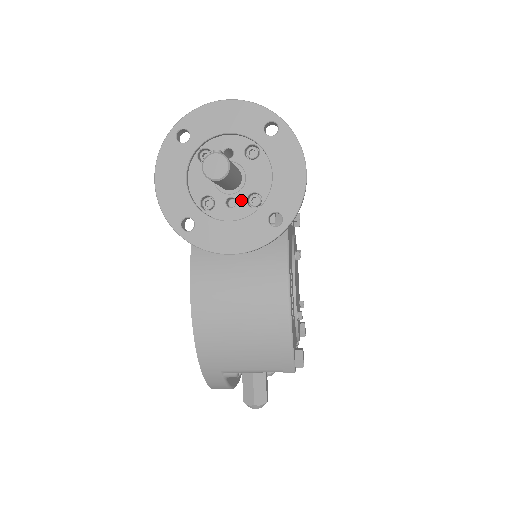
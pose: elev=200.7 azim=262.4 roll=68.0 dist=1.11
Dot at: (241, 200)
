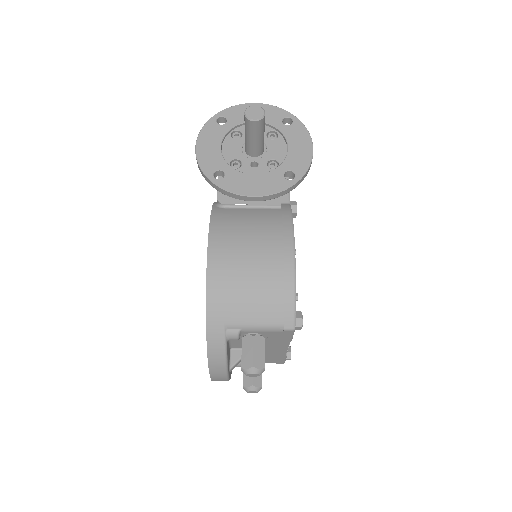
Dot at: (262, 163)
